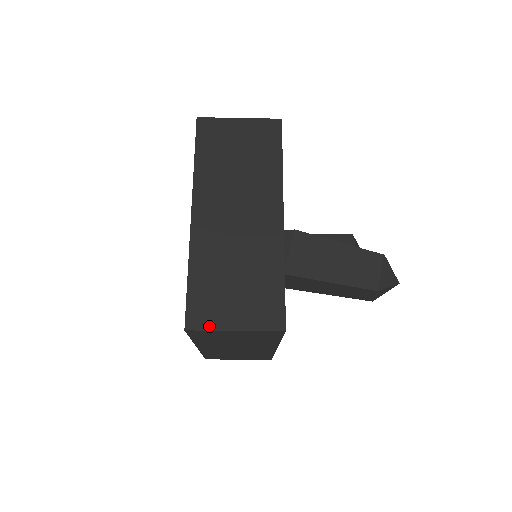
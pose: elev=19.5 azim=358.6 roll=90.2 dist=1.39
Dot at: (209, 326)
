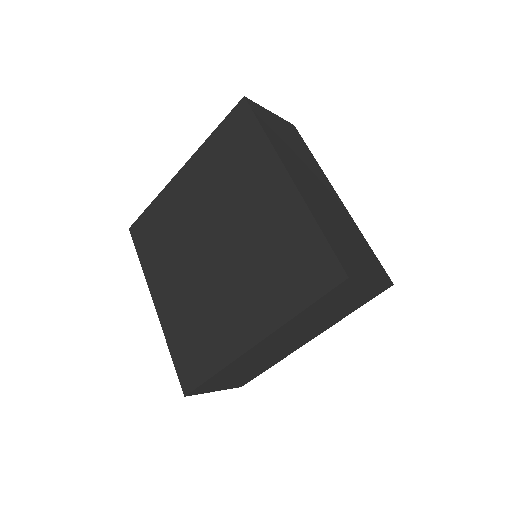
Dot at: (359, 275)
